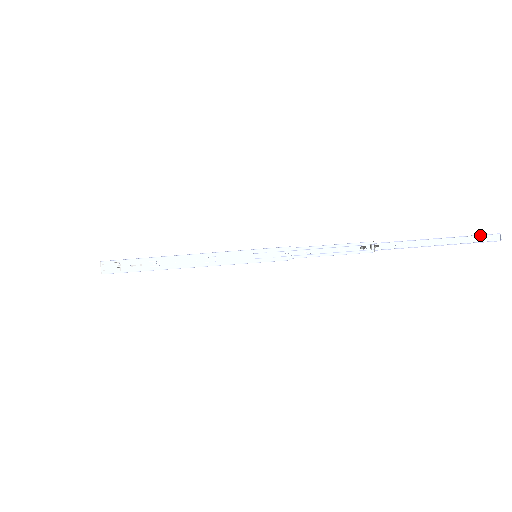
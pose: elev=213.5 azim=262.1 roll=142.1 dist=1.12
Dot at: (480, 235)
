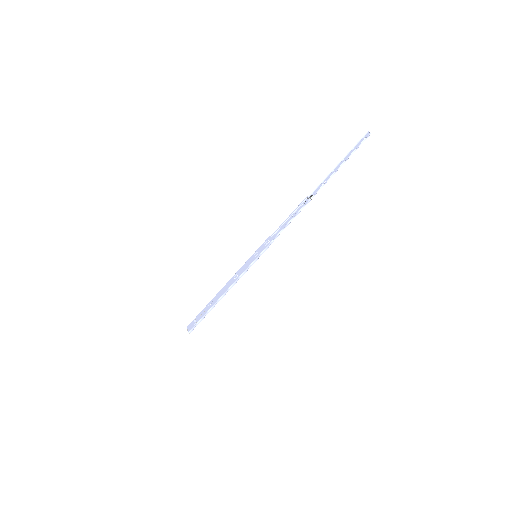
Dot at: (358, 142)
